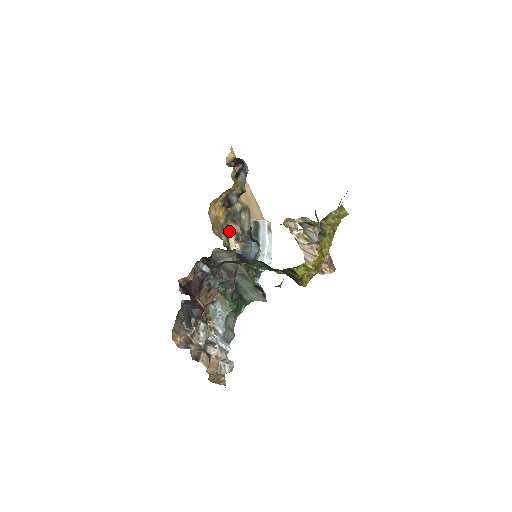
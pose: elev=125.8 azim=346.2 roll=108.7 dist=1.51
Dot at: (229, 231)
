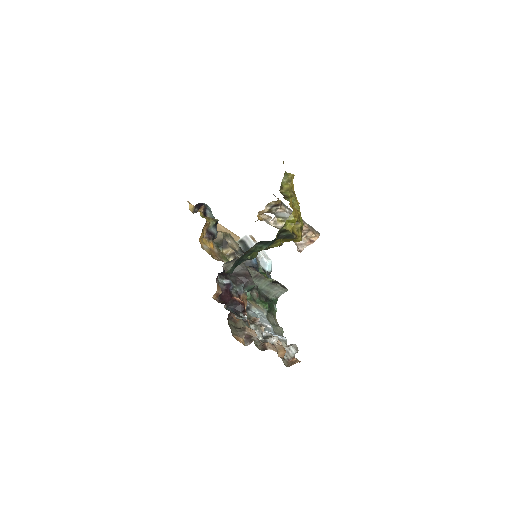
Dot at: (226, 256)
